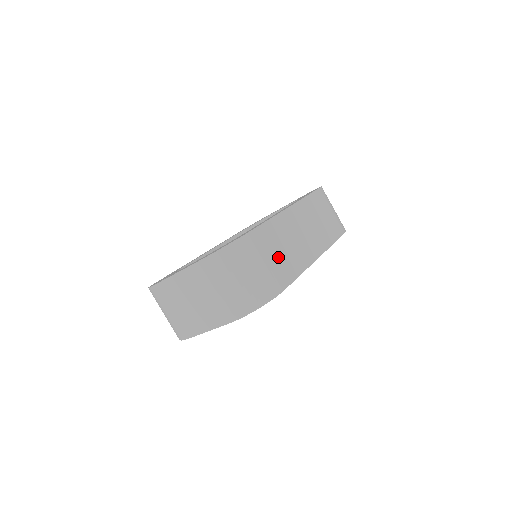
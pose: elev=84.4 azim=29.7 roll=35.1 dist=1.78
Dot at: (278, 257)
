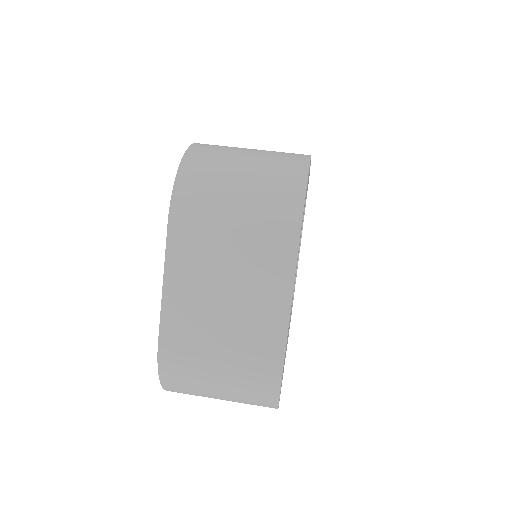
Dot at: occluded
